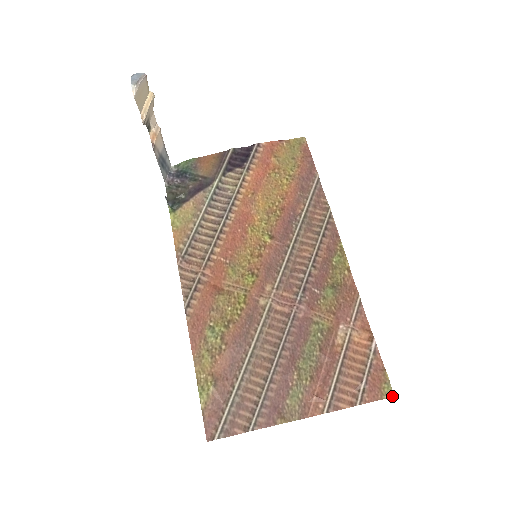
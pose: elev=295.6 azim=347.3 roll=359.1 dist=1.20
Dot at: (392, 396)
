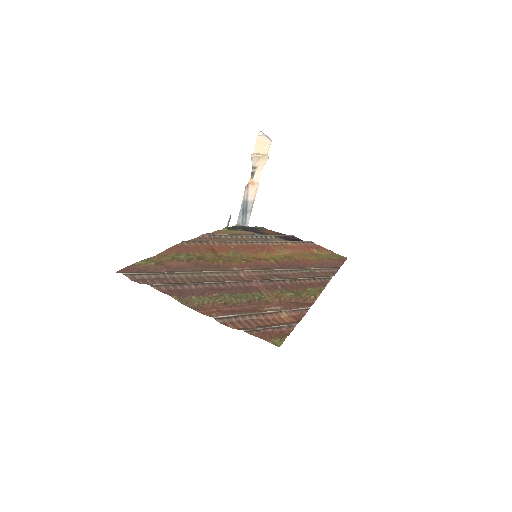
Dot at: (277, 346)
